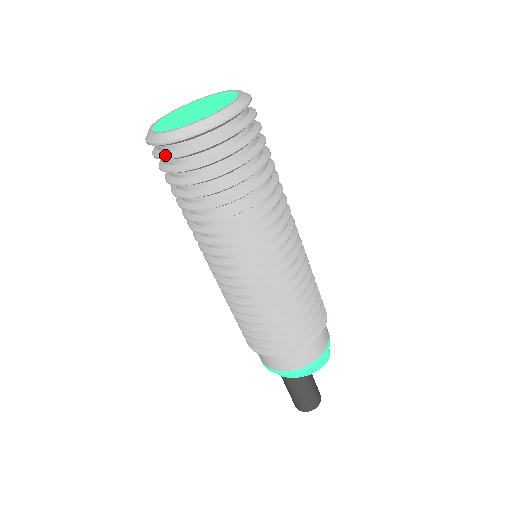
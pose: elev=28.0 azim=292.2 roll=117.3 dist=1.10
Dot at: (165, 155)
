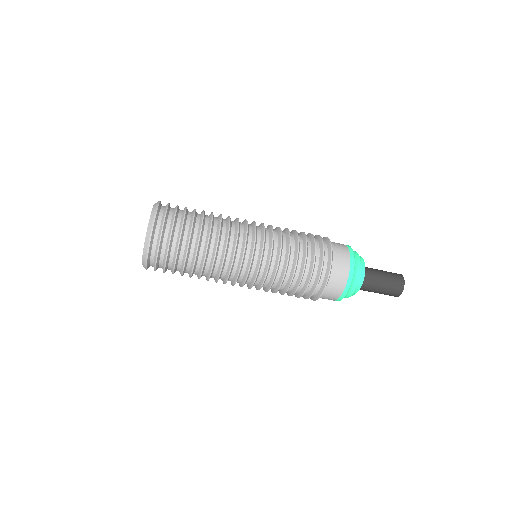
Dot at: occluded
